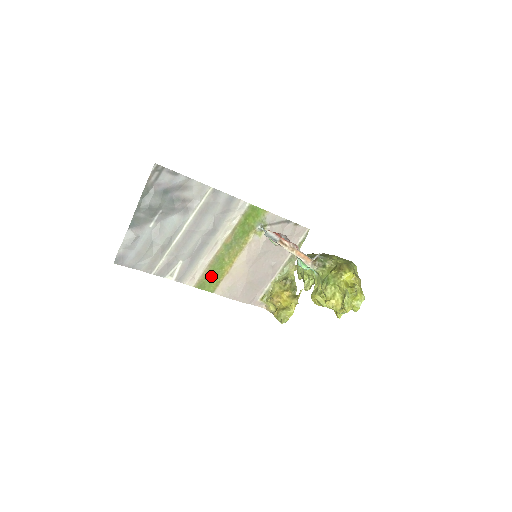
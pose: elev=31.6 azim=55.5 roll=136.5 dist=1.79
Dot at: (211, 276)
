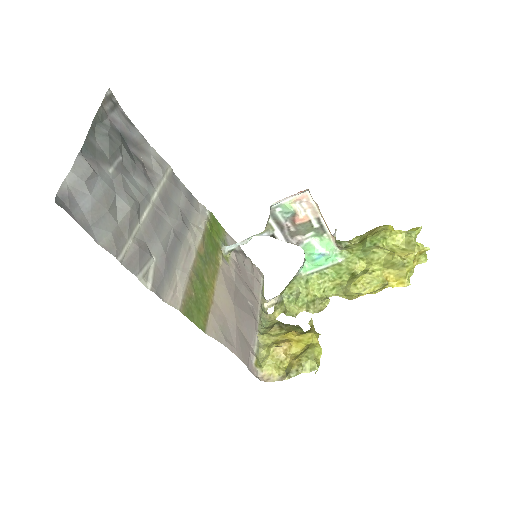
Dot at: (196, 300)
